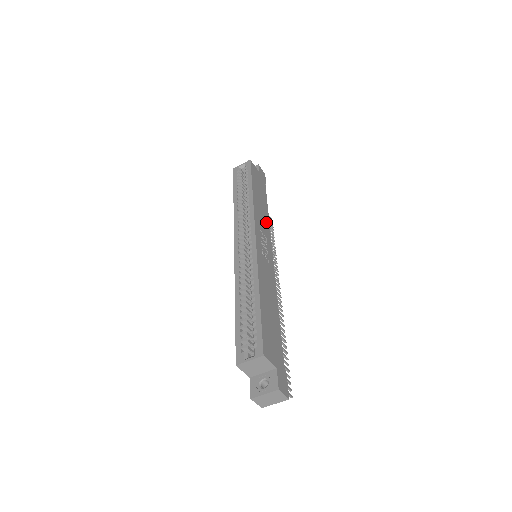
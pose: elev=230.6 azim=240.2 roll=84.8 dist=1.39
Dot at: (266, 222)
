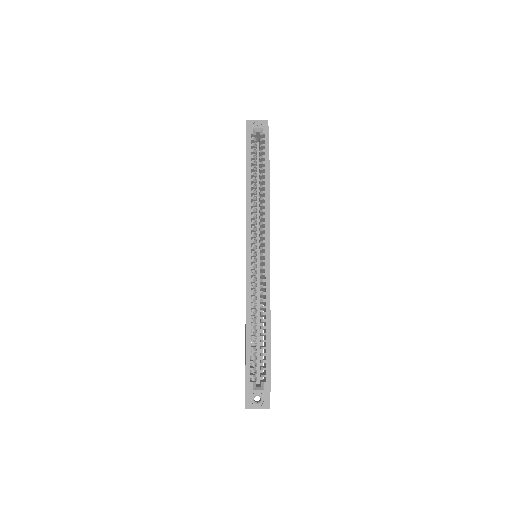
Dot at: occluded
